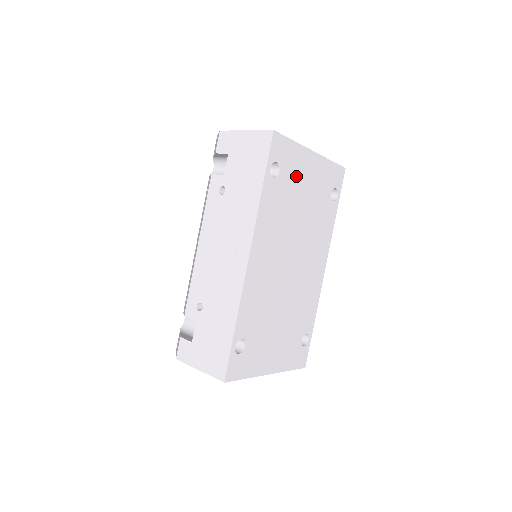
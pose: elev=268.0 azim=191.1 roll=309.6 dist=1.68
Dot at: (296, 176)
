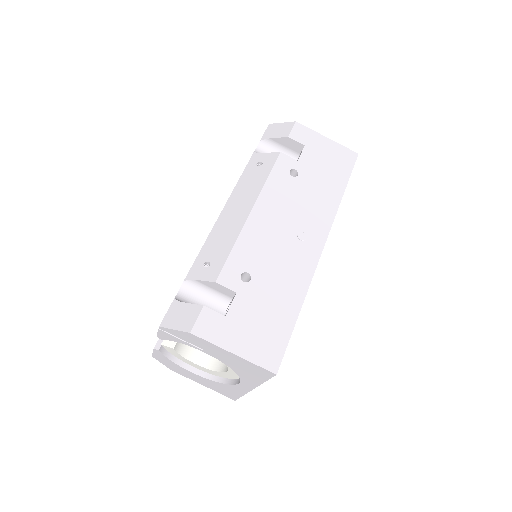
Dot at: occluded
